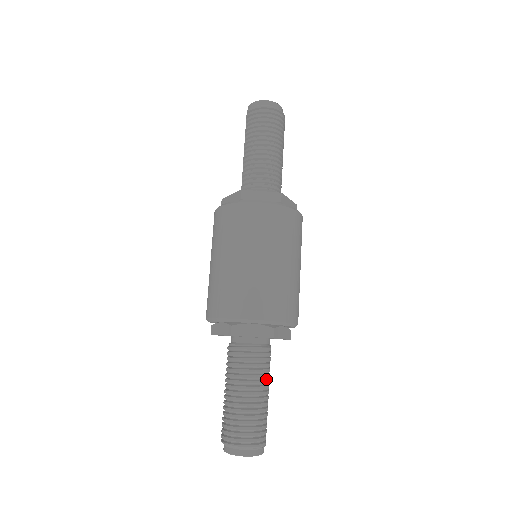
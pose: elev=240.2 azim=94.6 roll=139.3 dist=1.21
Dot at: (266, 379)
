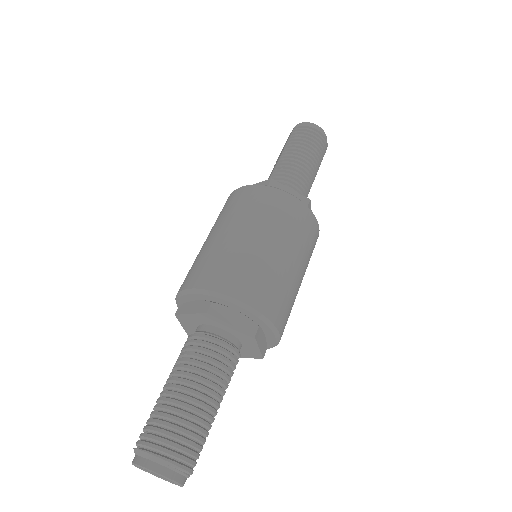
Dot at: (223, 388)
